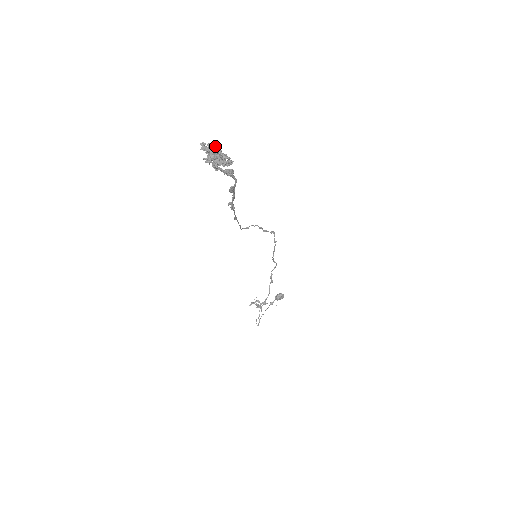
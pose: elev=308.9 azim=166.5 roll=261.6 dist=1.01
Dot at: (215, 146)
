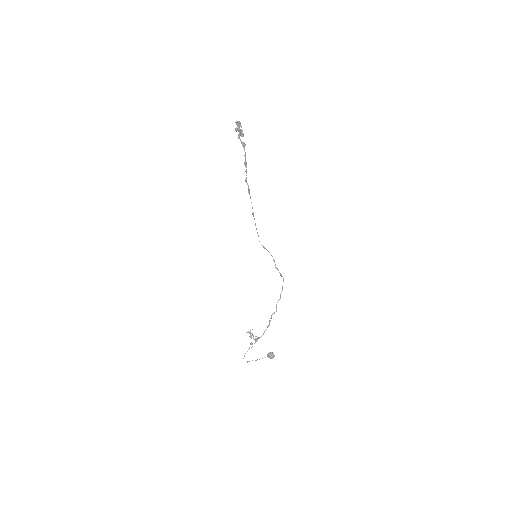
Dot at: (239, 122)
